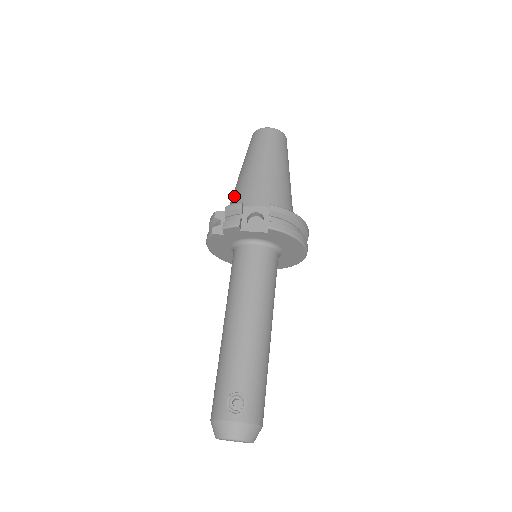
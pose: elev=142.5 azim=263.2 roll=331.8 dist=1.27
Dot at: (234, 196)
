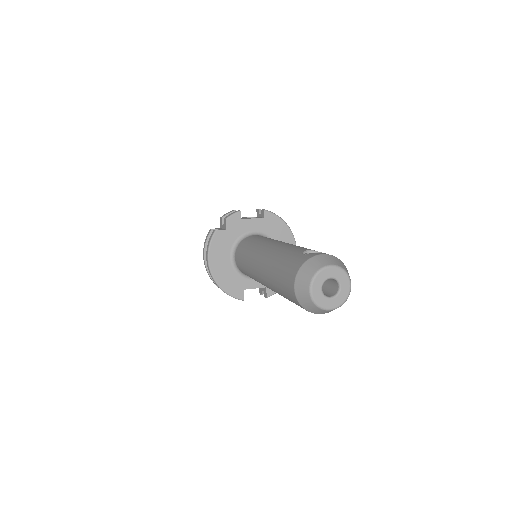
Dot at: occluded
